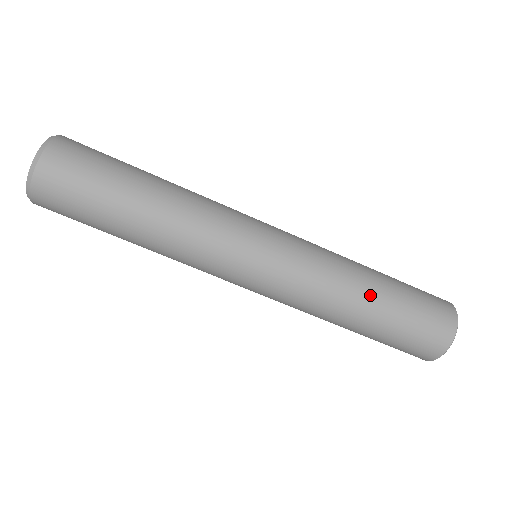
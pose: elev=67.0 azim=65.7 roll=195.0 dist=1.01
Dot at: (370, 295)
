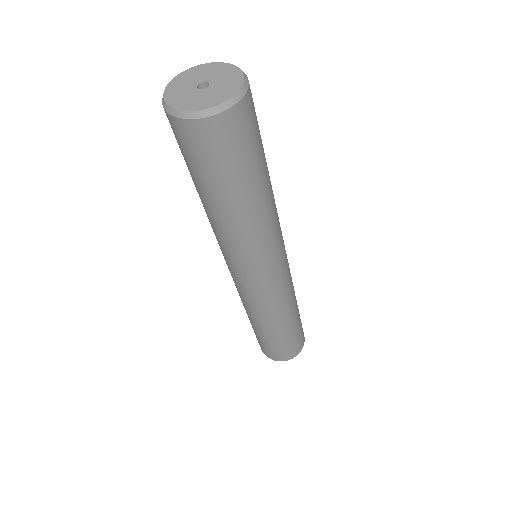
Dot at: (297, 306)
